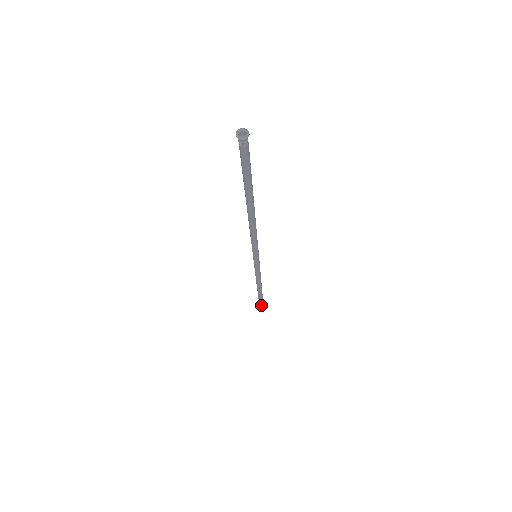
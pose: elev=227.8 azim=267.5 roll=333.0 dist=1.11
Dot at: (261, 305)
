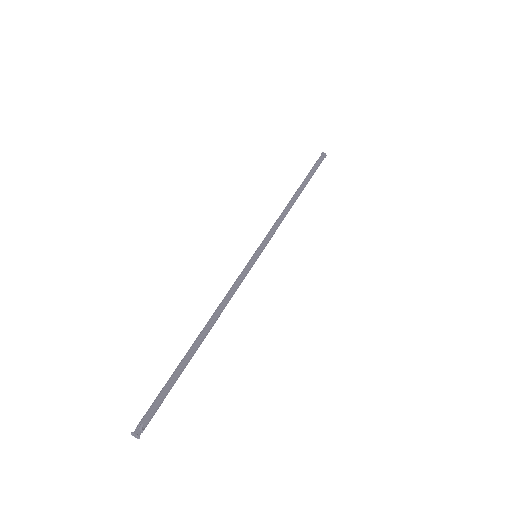
Dot at: (321, 162)
